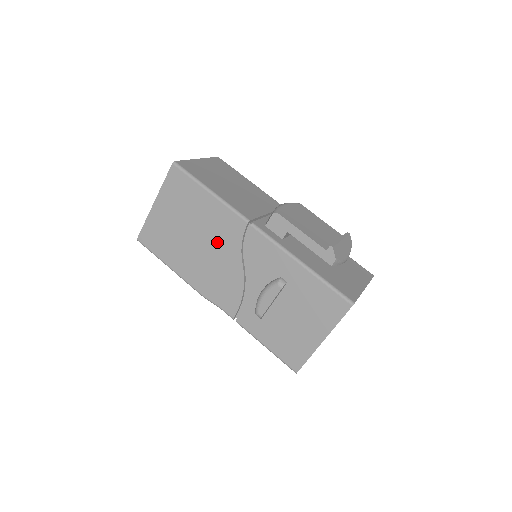
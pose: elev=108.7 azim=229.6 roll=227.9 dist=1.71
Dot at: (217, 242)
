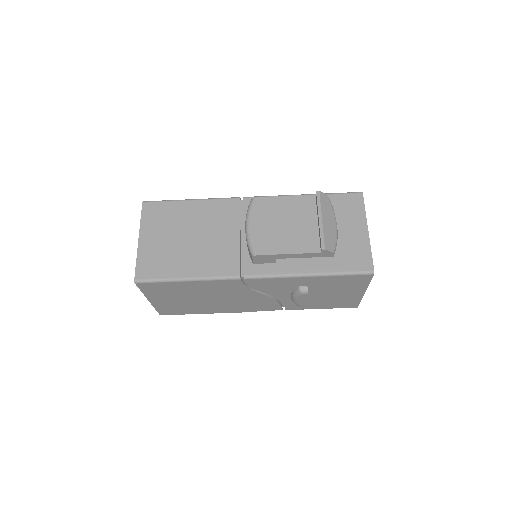
Dot at: (226, 294)
